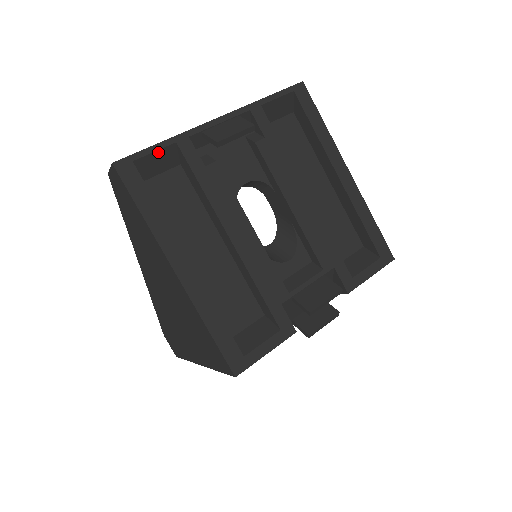
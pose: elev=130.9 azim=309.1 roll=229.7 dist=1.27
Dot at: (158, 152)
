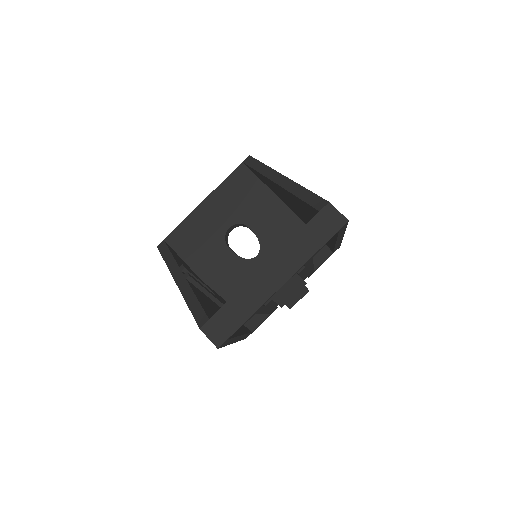
Dot at: (242, 324)
